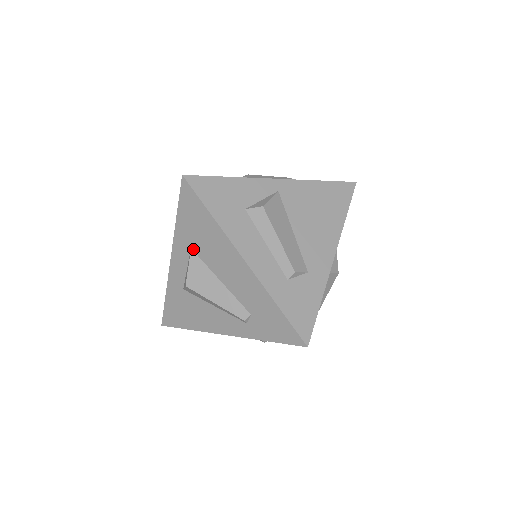
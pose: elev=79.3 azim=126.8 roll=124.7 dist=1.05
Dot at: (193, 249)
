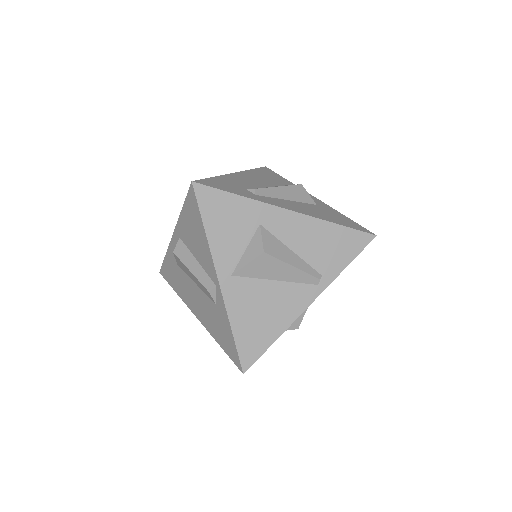
Dot at: occluded
